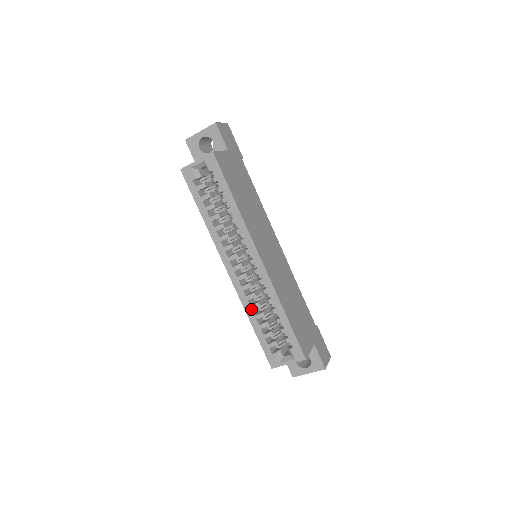
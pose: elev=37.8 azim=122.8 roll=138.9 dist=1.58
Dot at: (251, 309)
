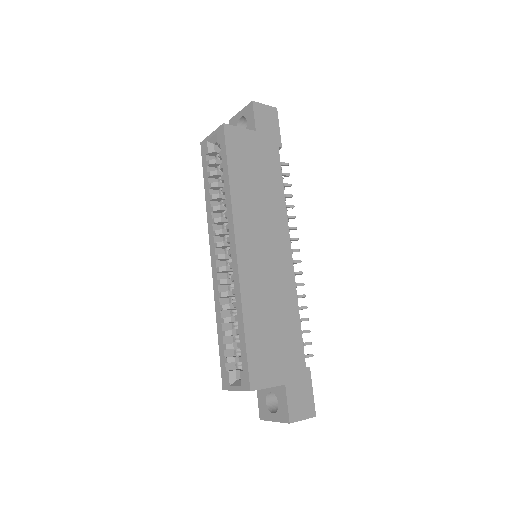
Dot at: (220, 309)
